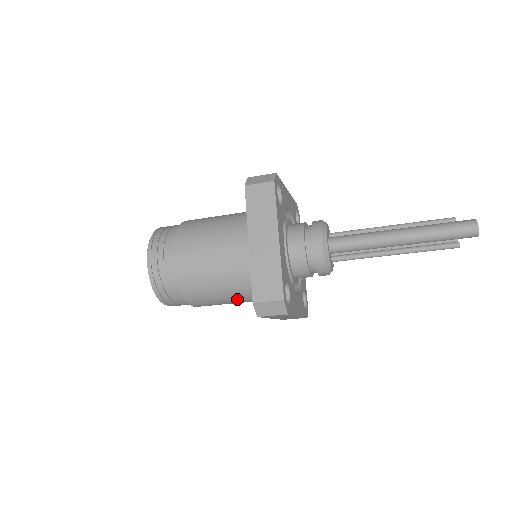
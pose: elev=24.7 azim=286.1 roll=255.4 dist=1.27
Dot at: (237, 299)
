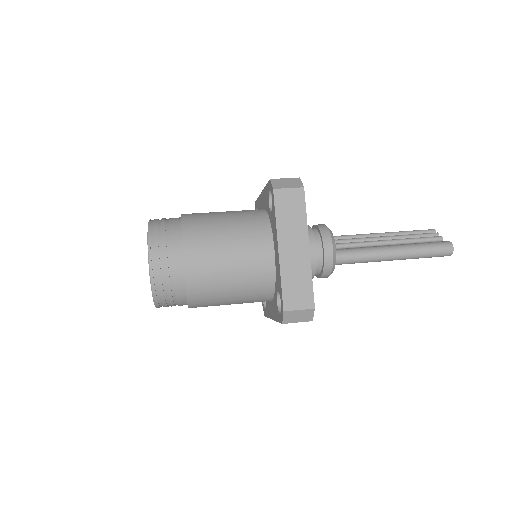
Dot at: occluded
